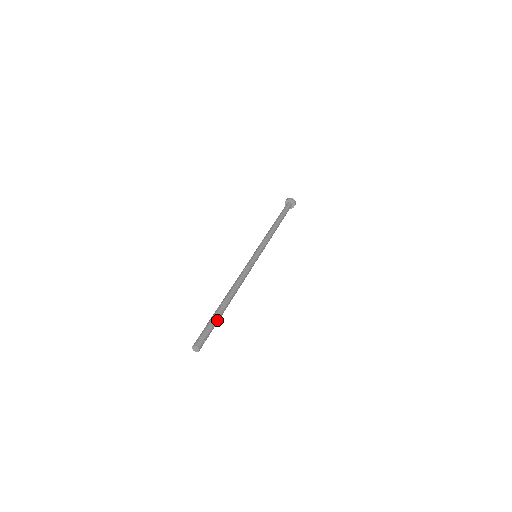
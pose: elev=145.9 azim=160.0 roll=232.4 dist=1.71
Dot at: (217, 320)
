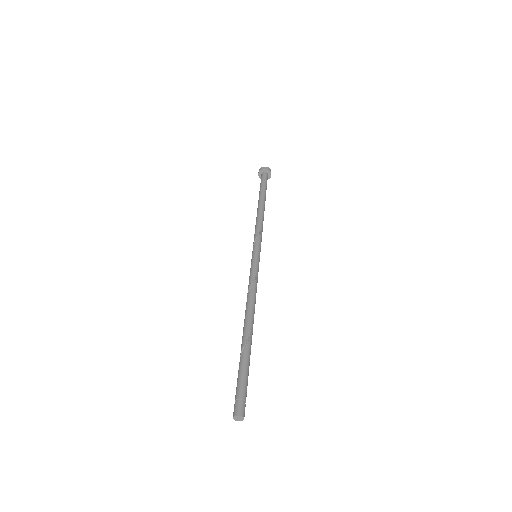
Dot at: occluded
